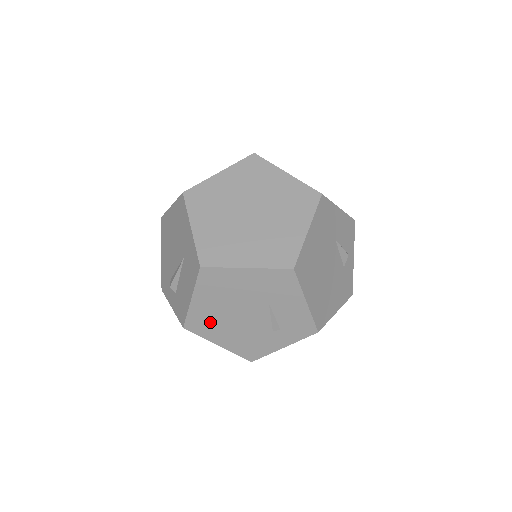
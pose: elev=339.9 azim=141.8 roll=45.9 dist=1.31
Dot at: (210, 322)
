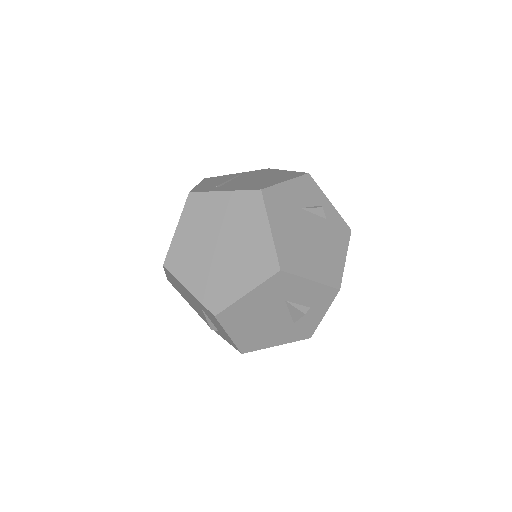
Dot at: (256, 338)
